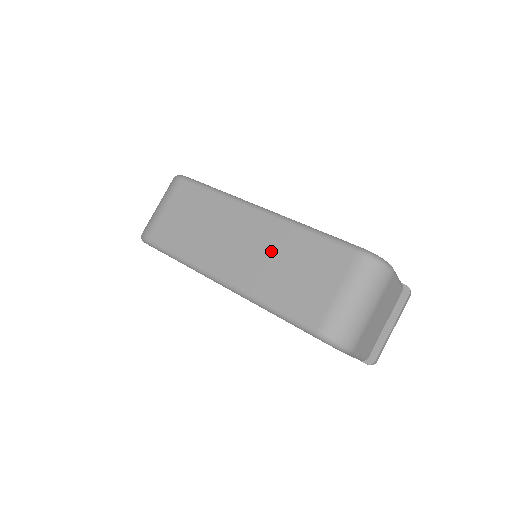
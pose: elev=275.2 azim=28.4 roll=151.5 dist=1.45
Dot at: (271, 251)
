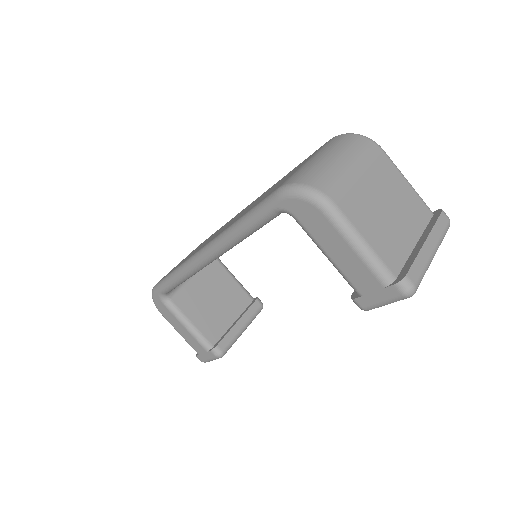
Dot at: (253, 203)
